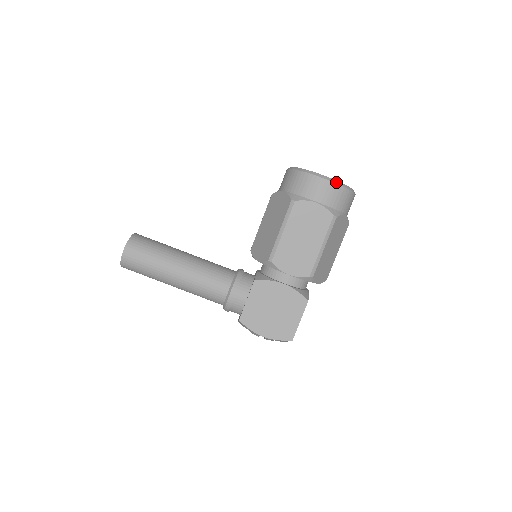
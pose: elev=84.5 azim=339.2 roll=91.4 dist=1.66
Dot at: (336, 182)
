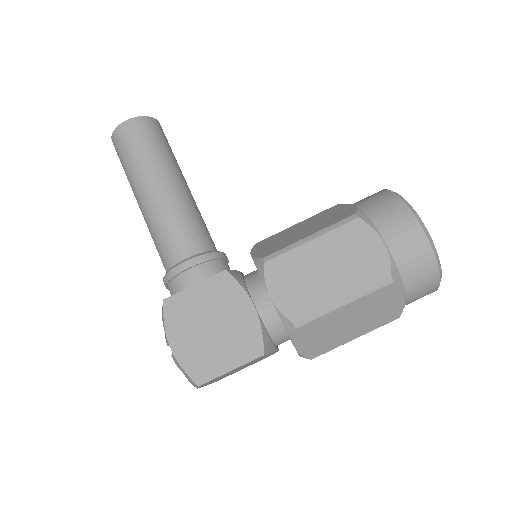
Dot at: (430, 240)
